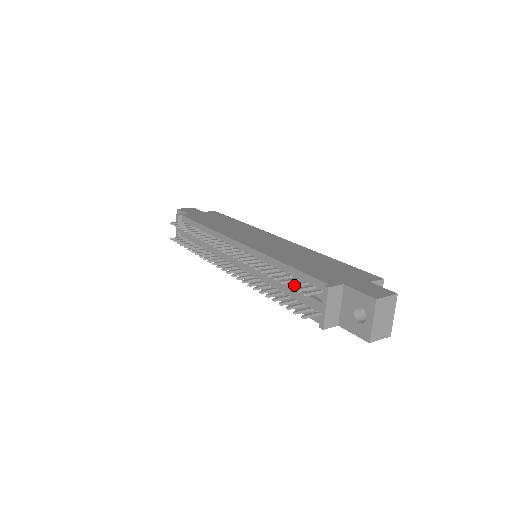
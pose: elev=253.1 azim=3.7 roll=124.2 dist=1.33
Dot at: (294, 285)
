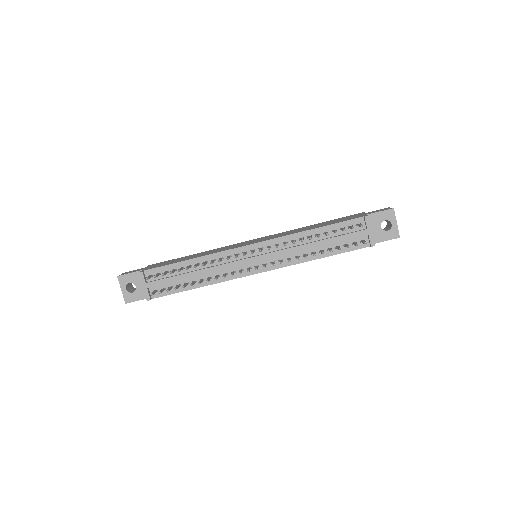
Dot at: occluded
